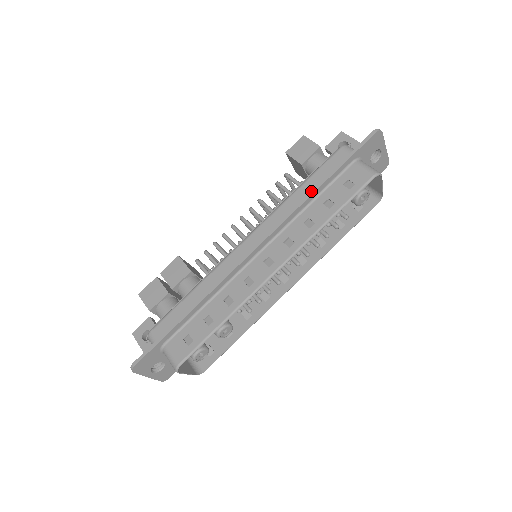
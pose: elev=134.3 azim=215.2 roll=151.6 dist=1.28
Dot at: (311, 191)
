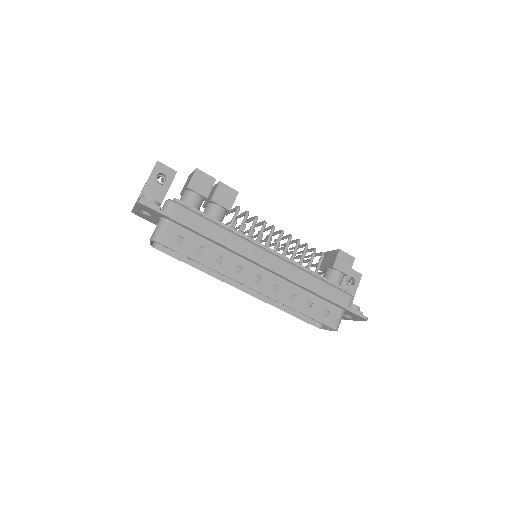
Dot at: (316, 291)
